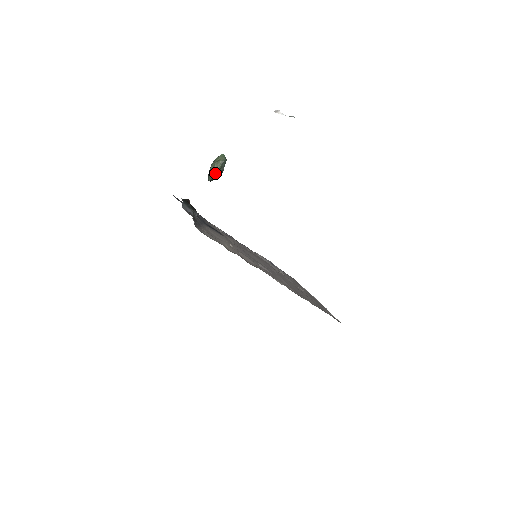
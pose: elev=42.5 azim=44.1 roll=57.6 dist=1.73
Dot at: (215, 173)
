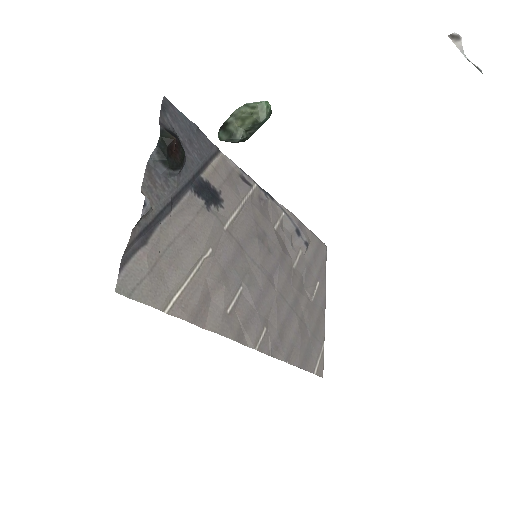
Dot at: (231, 136)
